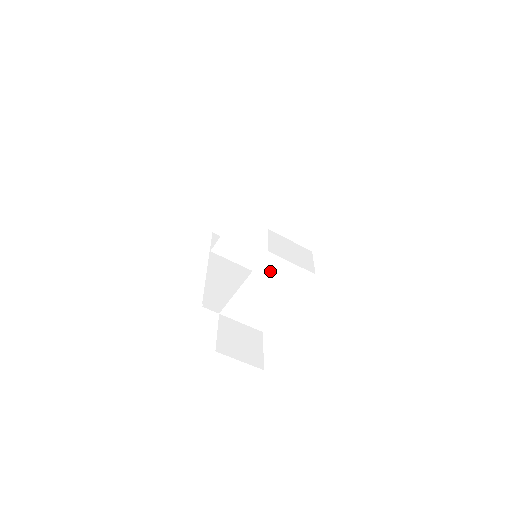
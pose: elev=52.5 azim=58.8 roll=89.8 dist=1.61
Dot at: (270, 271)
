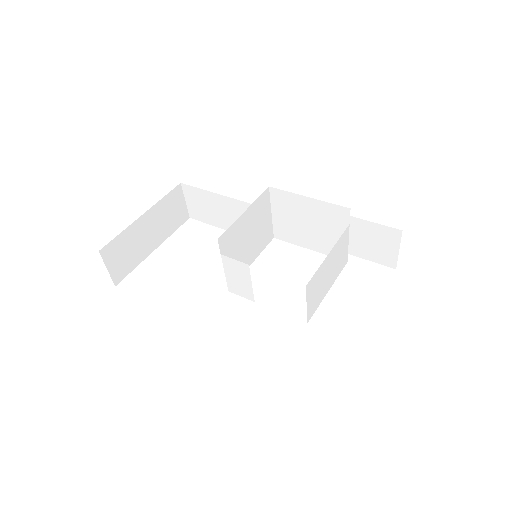
Dot at: (341, 246)
